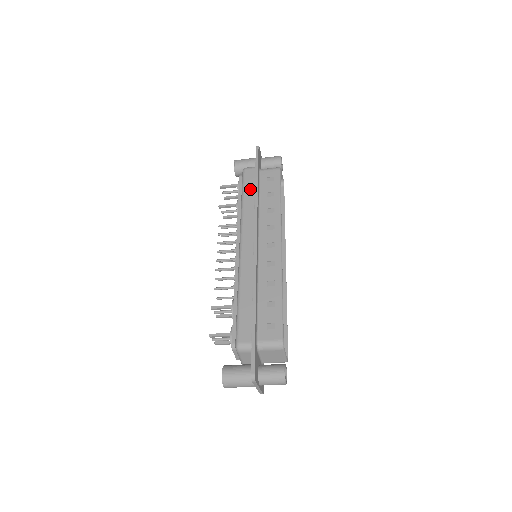
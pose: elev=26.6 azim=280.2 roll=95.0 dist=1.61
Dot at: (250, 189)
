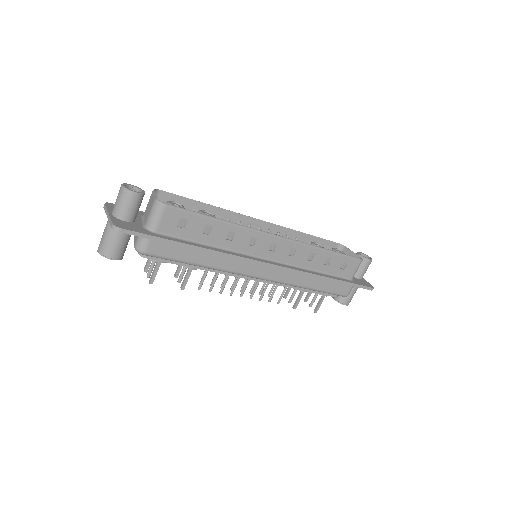
Dot at: occluded
